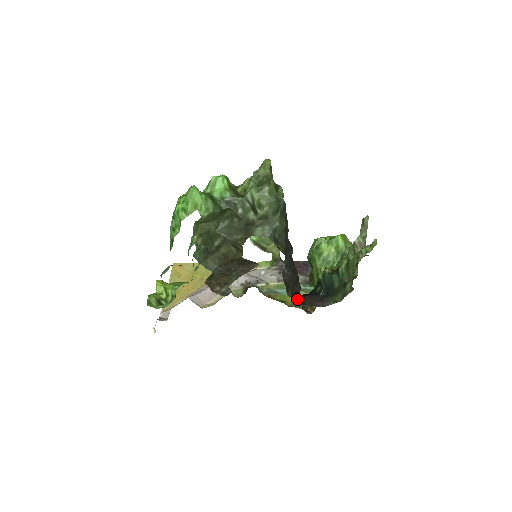
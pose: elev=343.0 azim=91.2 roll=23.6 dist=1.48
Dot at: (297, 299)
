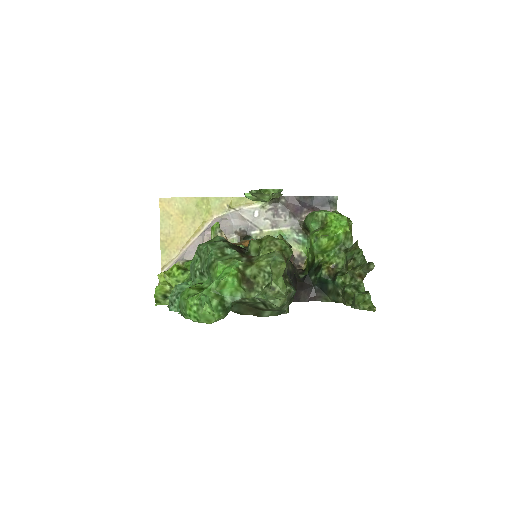
Dot at: occluded
